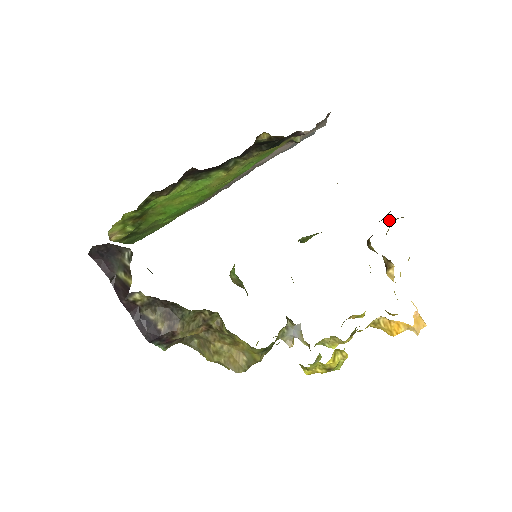
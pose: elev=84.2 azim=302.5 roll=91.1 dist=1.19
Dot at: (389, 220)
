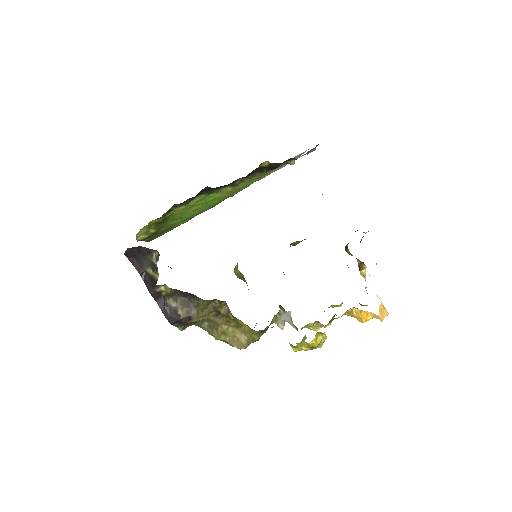
Dot at: (363, 232)
